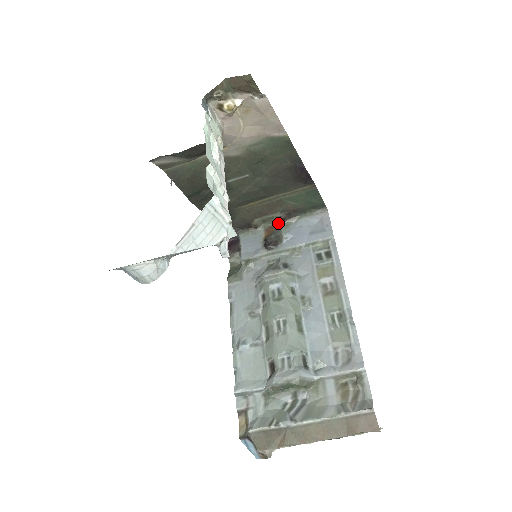
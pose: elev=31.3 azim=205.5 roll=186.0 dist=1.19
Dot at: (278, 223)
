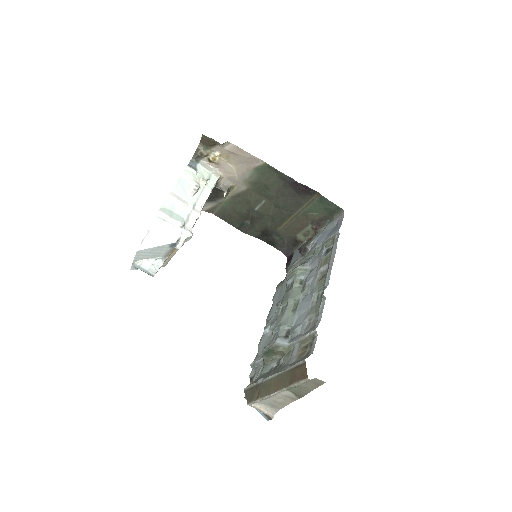
Dot at: (315, 234)
